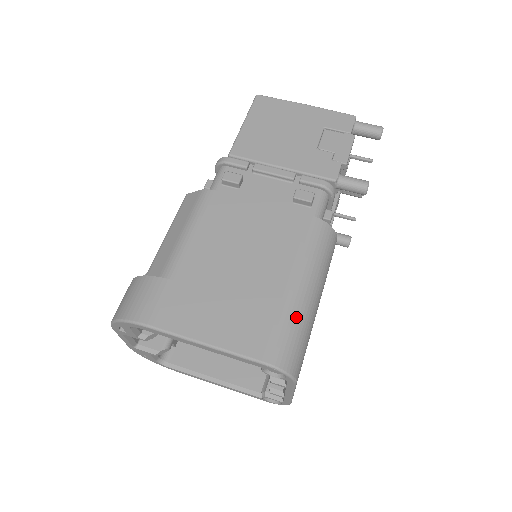
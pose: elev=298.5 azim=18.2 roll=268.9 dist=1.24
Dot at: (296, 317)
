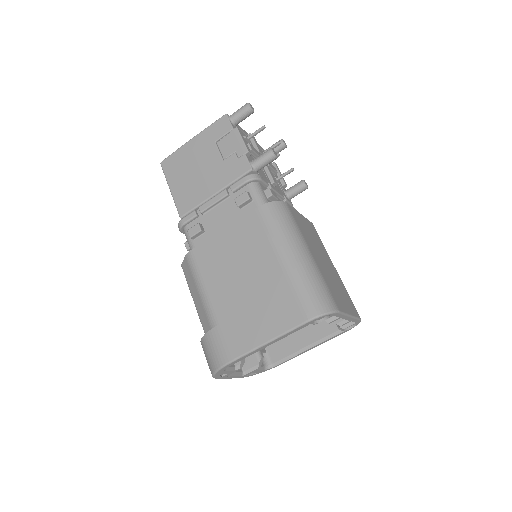
Dot at: (302, 277)
